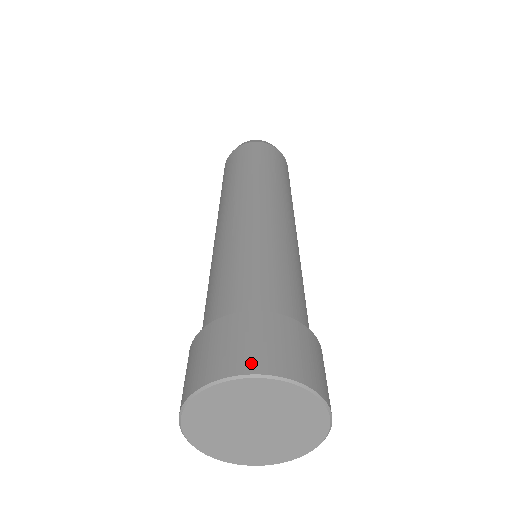
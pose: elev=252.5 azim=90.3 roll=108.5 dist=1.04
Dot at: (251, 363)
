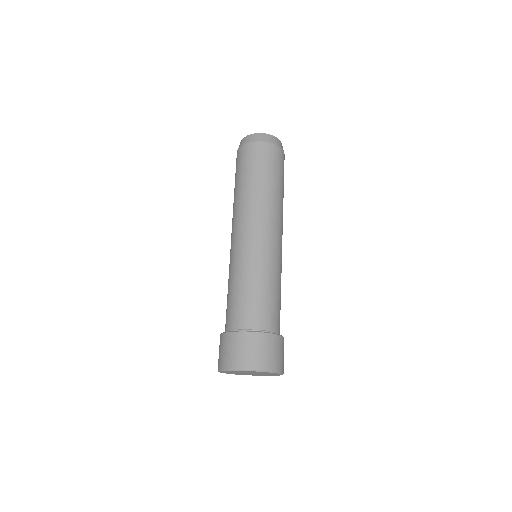
Dot at: (229, 364)
